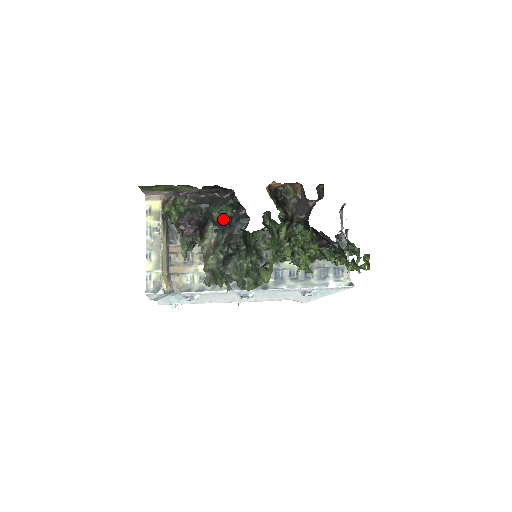
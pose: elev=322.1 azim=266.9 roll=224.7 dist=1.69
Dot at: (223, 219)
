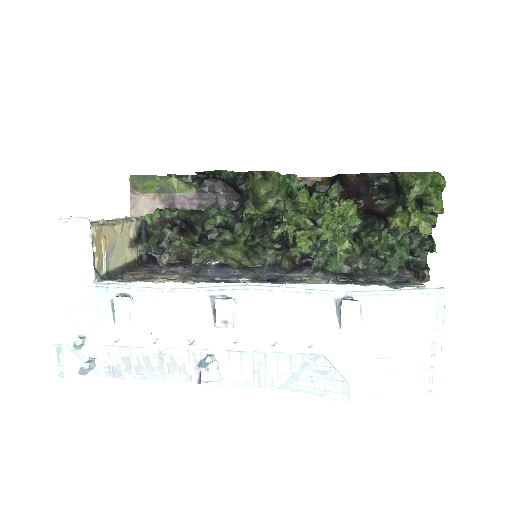
Dot at: occluded
